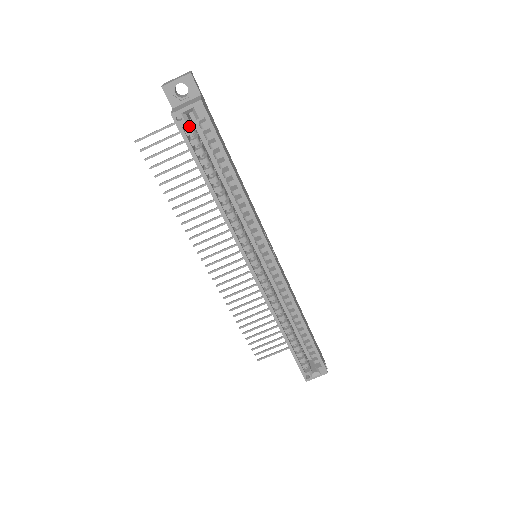
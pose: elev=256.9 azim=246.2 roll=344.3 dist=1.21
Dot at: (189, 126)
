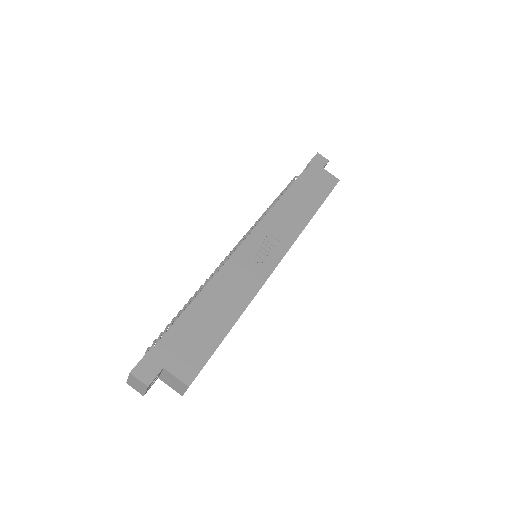
Dot at: occluded
